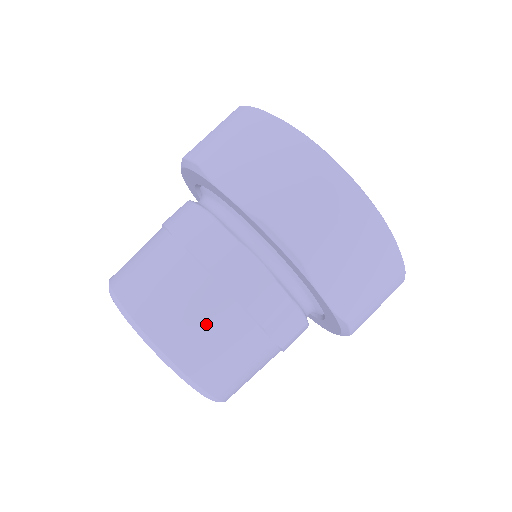
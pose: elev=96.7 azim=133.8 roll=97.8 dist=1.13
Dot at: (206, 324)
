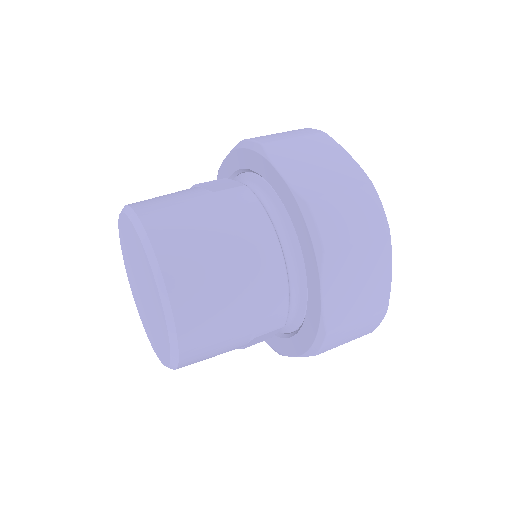
Dot at: (176, 198)
